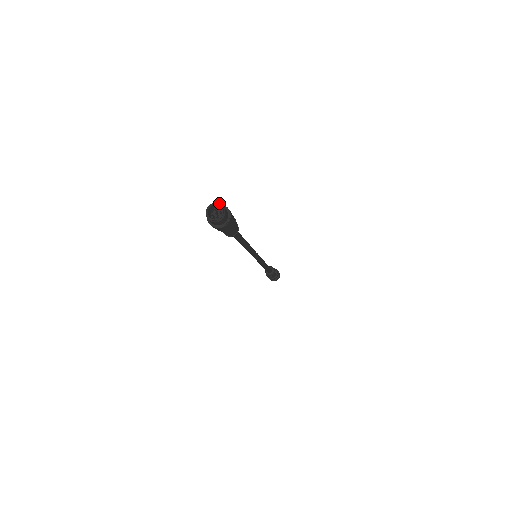
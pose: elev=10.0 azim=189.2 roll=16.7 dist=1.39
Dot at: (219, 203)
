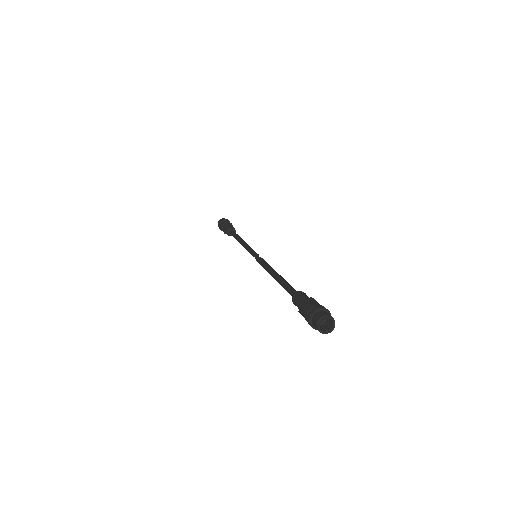
Dot at: (325, 316)
